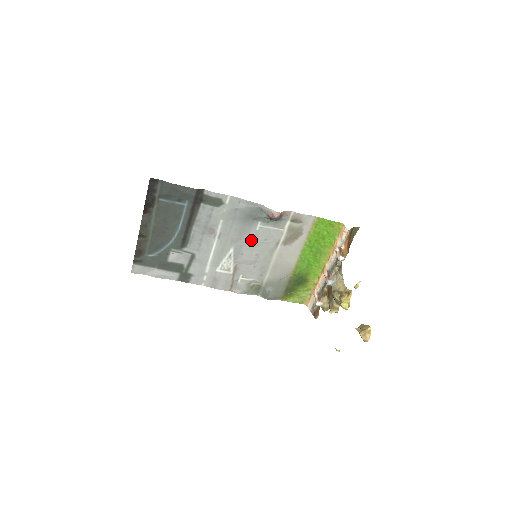
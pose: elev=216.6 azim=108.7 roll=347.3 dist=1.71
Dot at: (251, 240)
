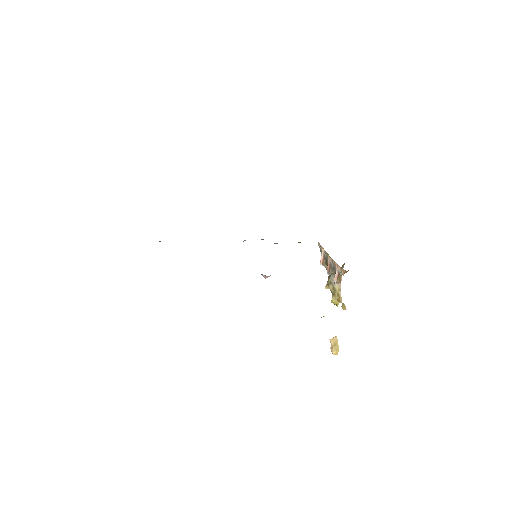
Dot at: occluded
